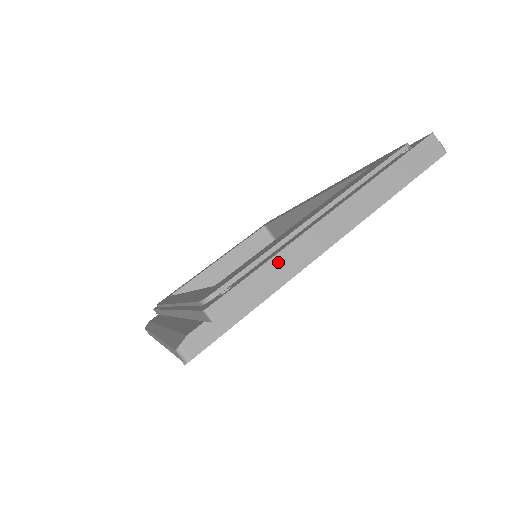
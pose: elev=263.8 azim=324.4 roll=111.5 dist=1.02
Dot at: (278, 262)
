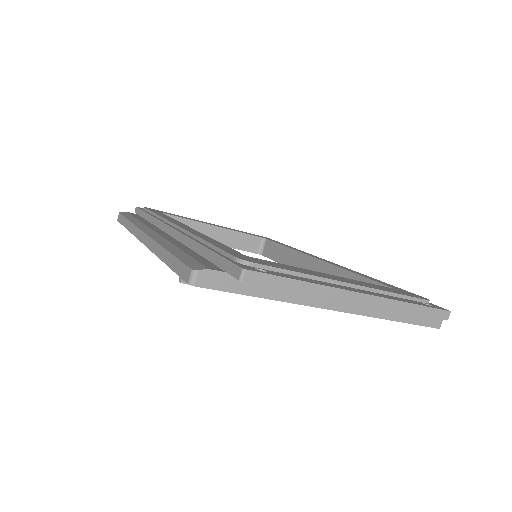
Dot at: (308, 288)
